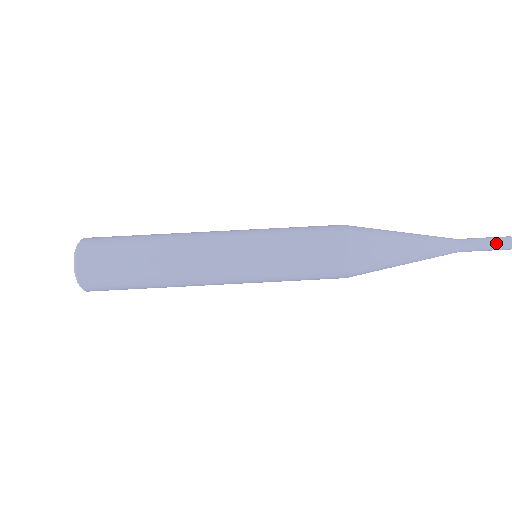
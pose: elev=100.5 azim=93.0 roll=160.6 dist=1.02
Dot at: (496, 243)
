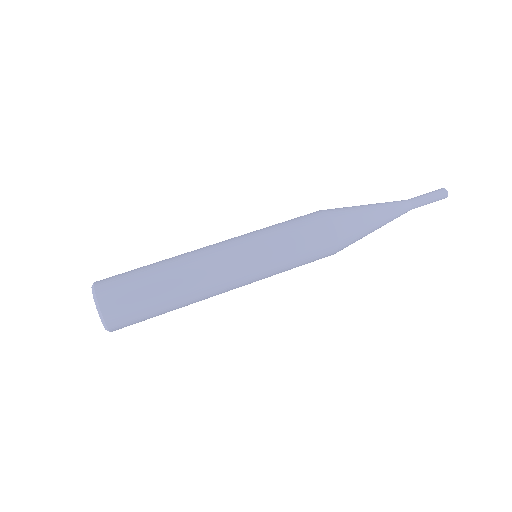
Dot at: (434, 193)
